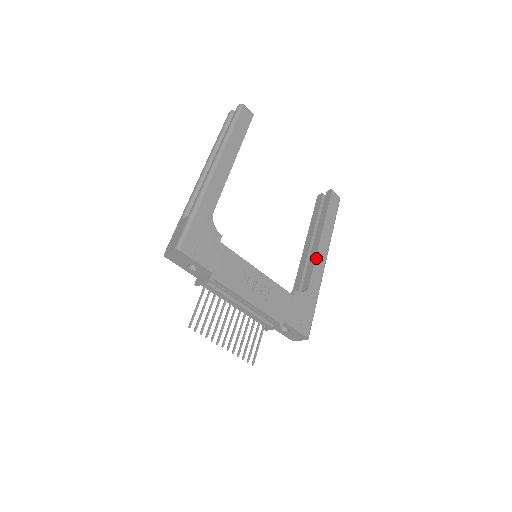
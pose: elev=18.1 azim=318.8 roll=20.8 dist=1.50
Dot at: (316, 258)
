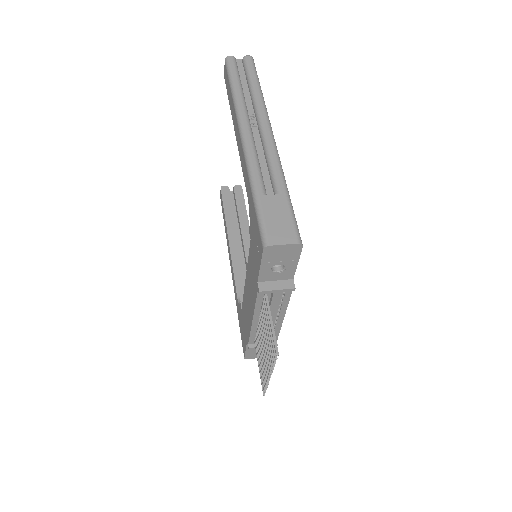
Dot at: occluded
